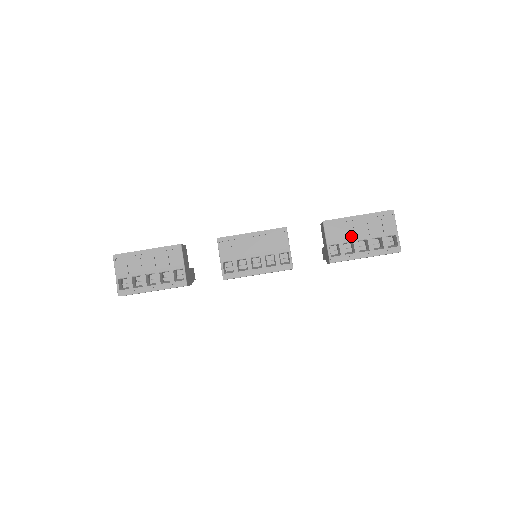
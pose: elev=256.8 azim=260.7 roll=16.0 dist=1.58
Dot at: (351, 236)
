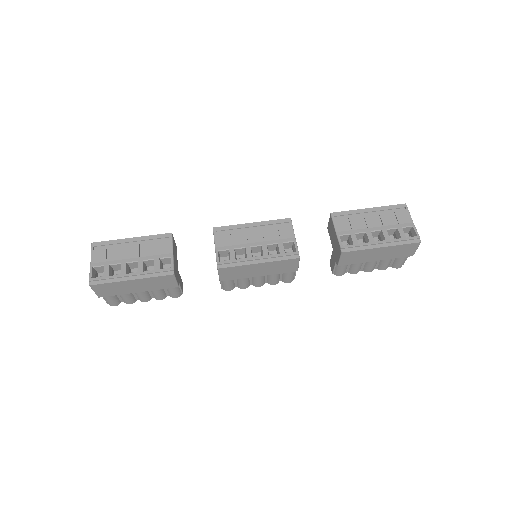
Dot at: (363, 227)
